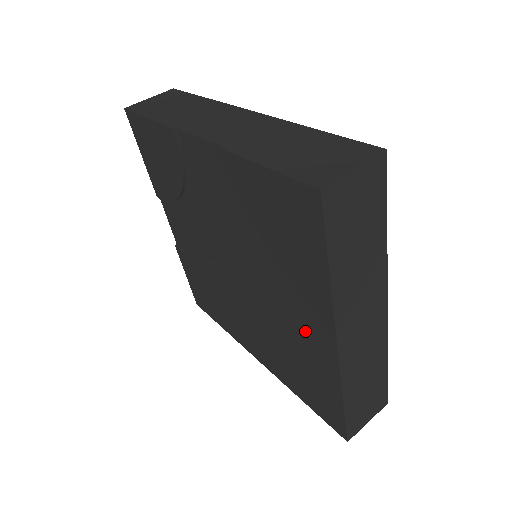
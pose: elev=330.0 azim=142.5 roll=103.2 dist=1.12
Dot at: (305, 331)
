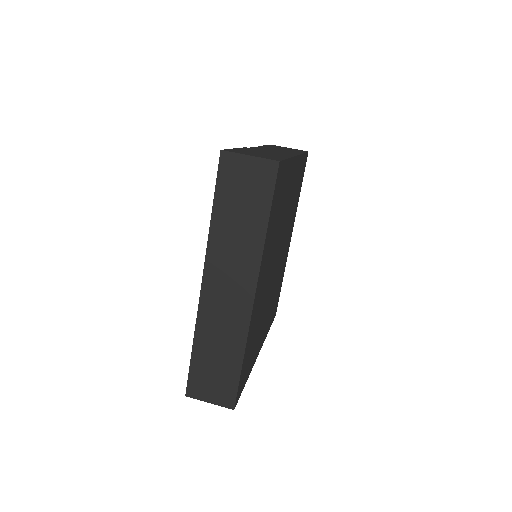
Dot at: occluded
